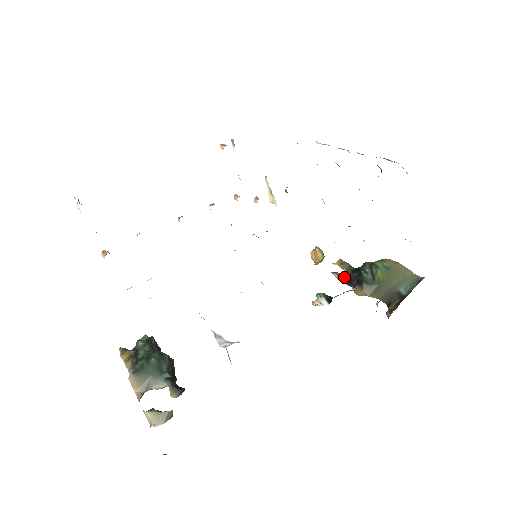
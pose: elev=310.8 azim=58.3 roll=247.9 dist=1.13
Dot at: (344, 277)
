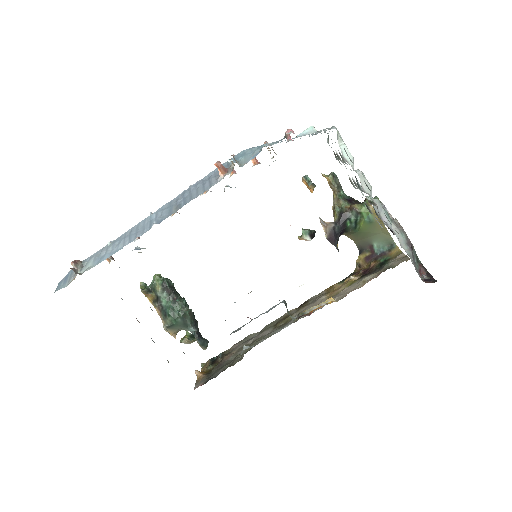
Dot at: (330, 233)
